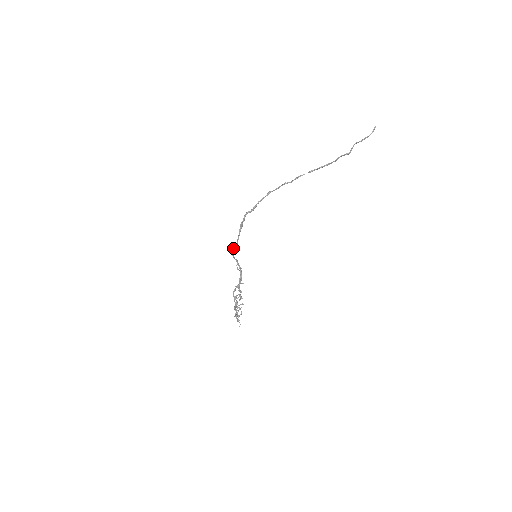
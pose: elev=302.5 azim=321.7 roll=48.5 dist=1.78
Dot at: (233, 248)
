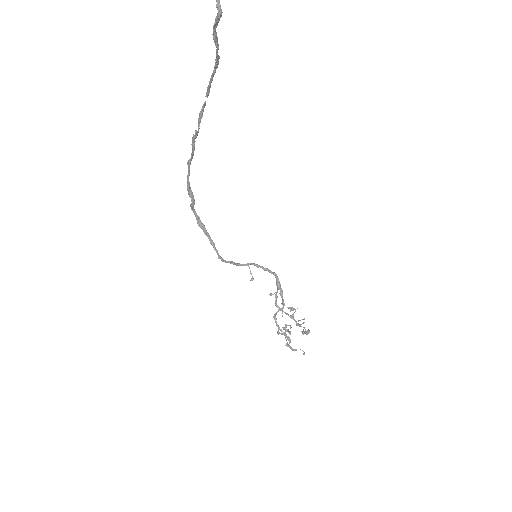
Dot at: occluded
